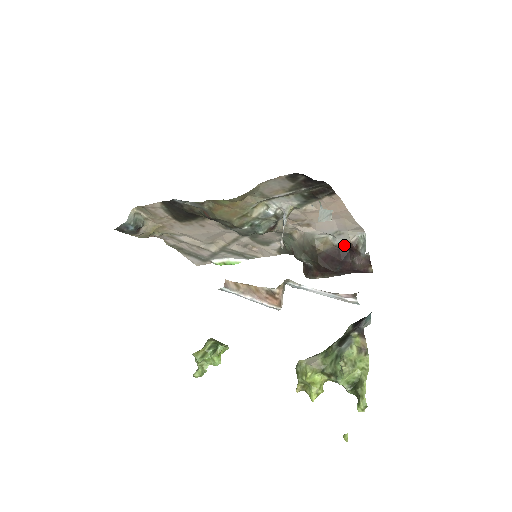
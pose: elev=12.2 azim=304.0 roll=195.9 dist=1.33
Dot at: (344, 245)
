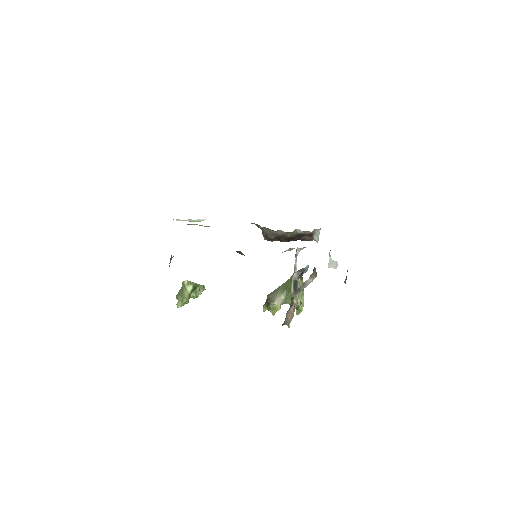
Dot at: (305, 233)
